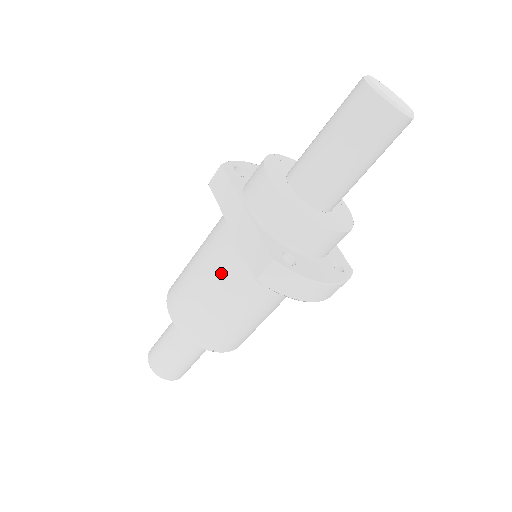
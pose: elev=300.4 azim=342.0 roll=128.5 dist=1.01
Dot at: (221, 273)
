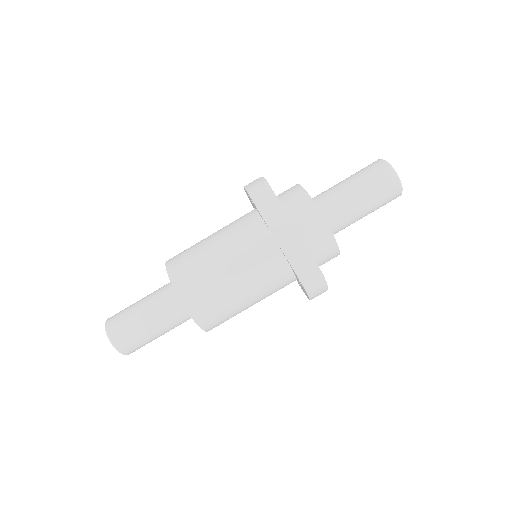
Dot at: (256, 272)
